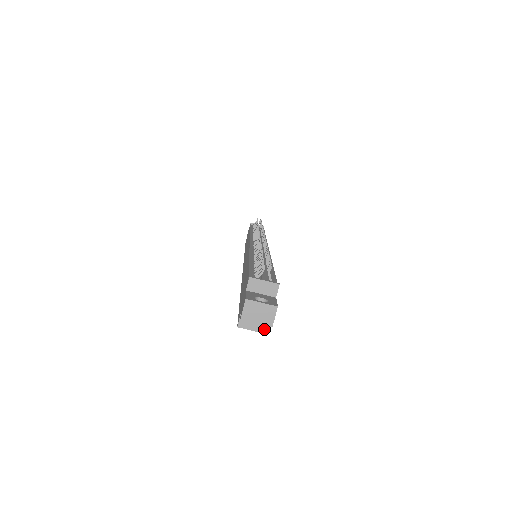
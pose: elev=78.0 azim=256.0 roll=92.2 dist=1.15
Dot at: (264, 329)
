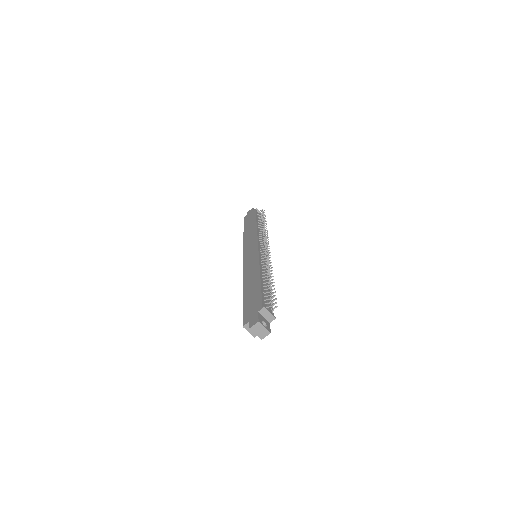
Dot at: (255, 335)
